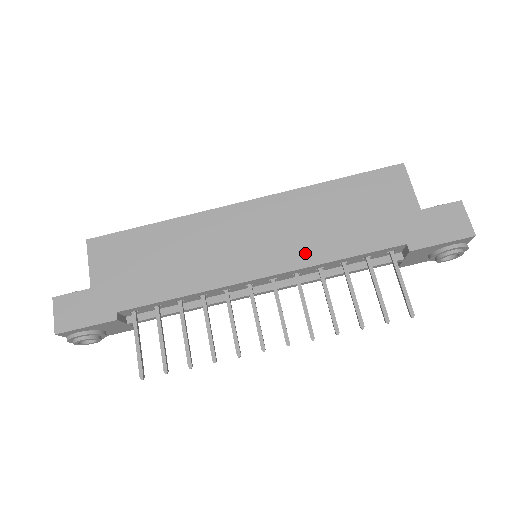
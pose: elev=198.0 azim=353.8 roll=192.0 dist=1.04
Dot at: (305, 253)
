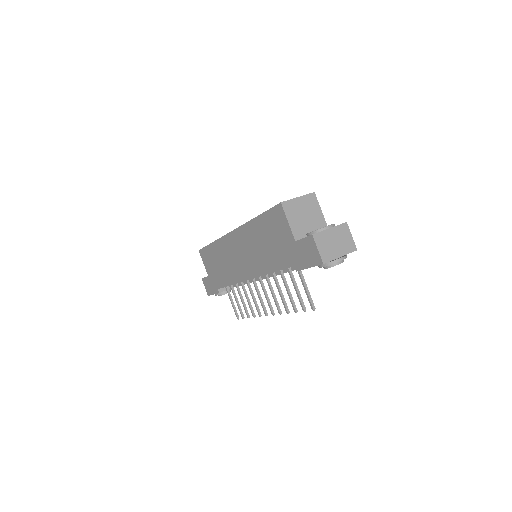
Dot at: (259, 267)
